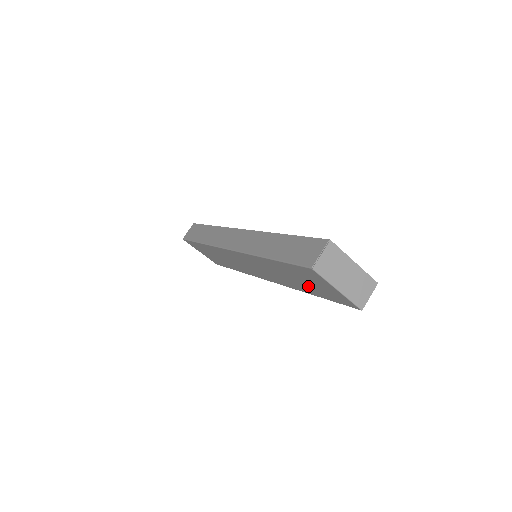
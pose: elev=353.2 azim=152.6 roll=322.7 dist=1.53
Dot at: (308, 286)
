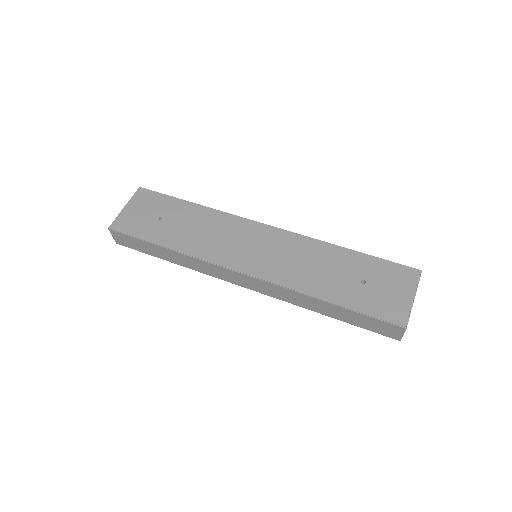
Dot at: occluded
